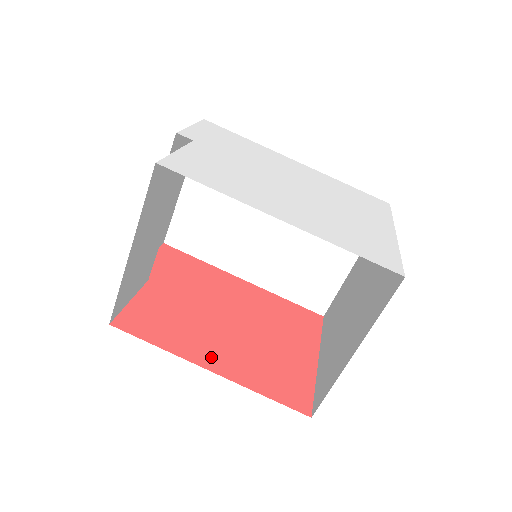
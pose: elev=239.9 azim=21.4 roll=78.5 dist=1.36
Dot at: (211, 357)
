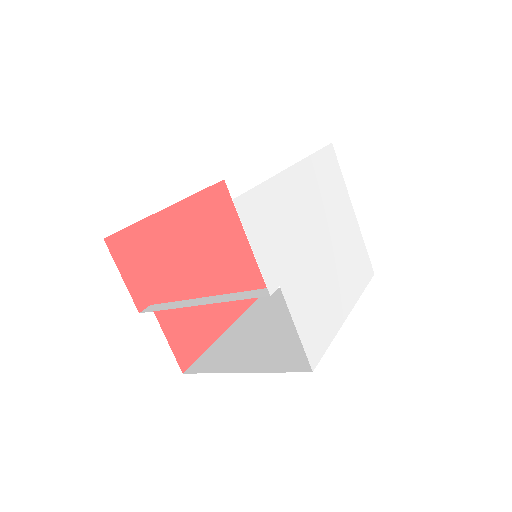
Dot at: (224, 316)
